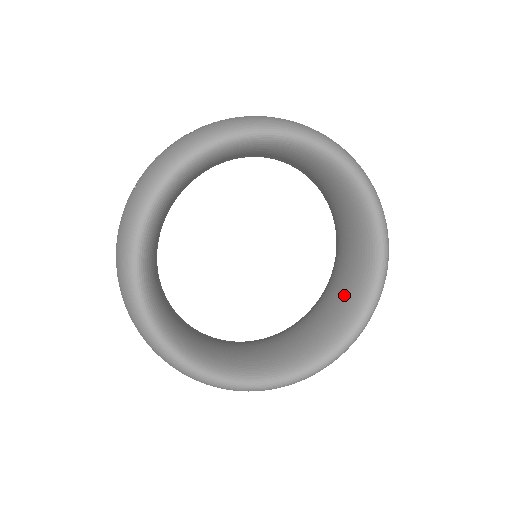
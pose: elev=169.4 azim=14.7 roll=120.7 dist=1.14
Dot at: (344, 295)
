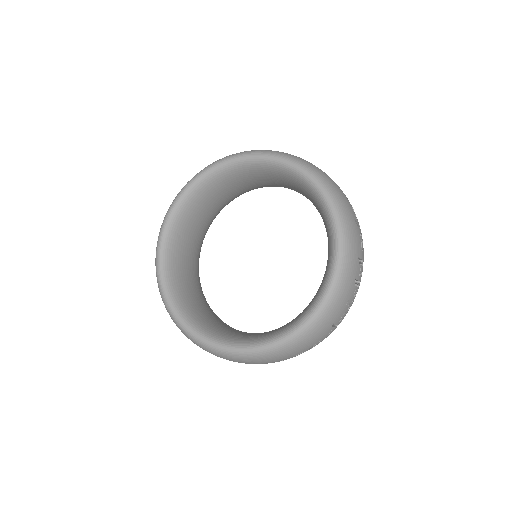
Dot at: (323, 221)
